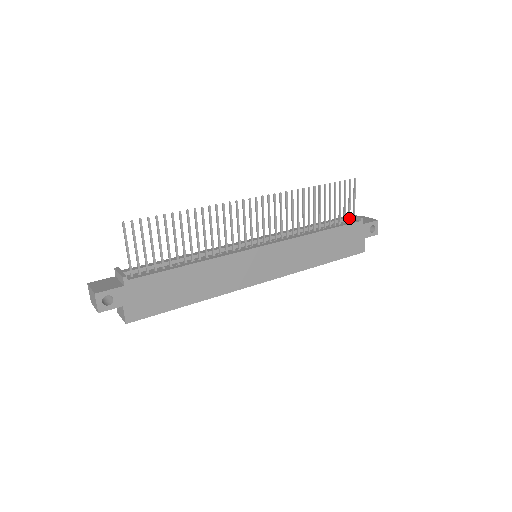
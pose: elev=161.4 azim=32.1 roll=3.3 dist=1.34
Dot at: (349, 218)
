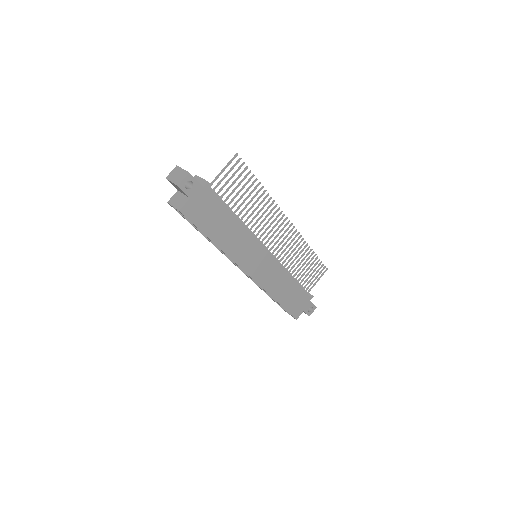
Dot at: (307, 289)
